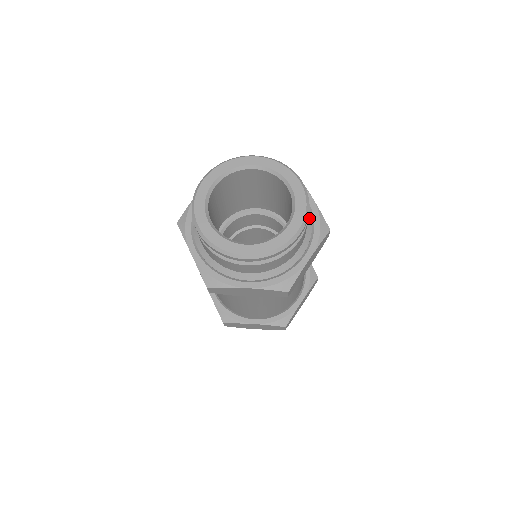
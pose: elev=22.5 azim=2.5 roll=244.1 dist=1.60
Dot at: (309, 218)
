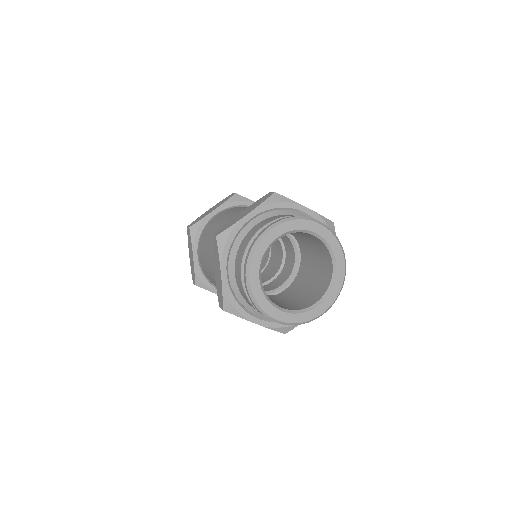
Dot at: occluded
